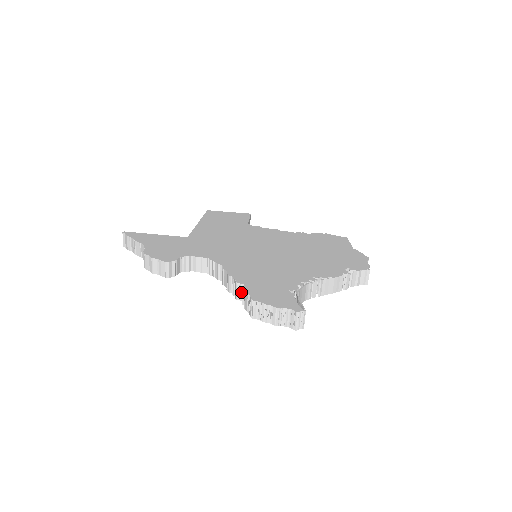
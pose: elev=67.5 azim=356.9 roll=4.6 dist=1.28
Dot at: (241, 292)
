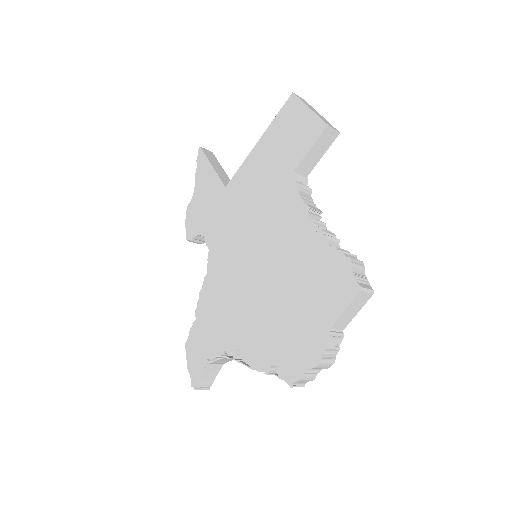
Dot at: occluded
